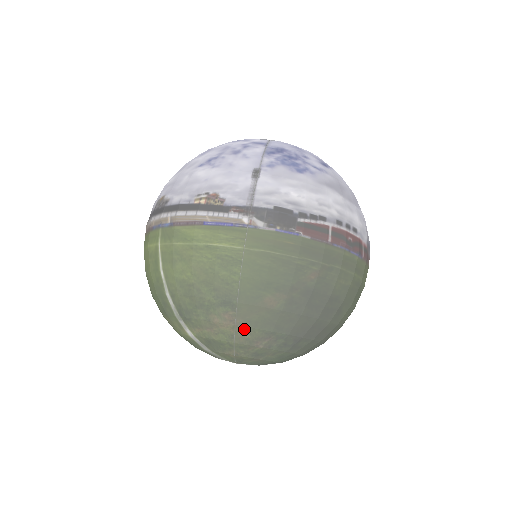
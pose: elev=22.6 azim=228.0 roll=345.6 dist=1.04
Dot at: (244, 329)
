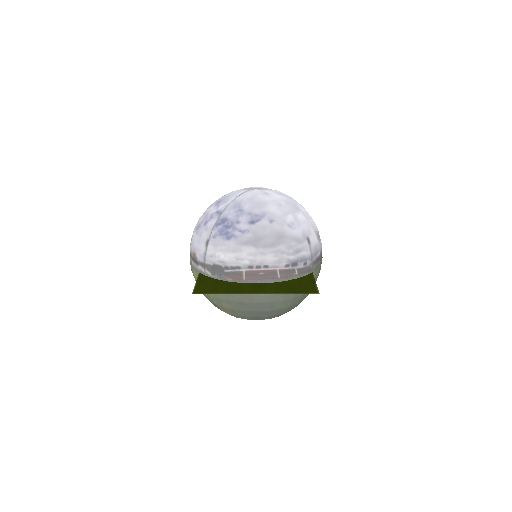
Dot at: (227, 313)
